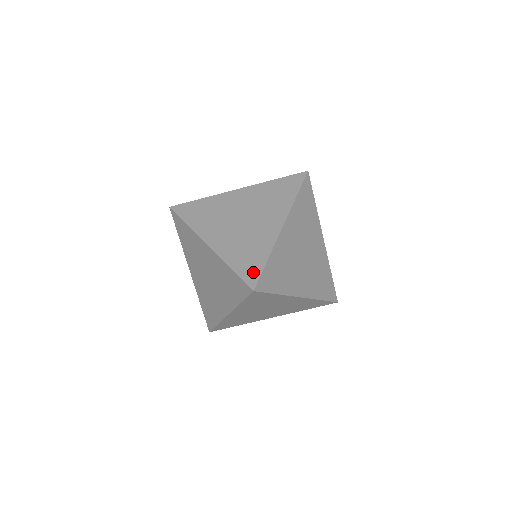
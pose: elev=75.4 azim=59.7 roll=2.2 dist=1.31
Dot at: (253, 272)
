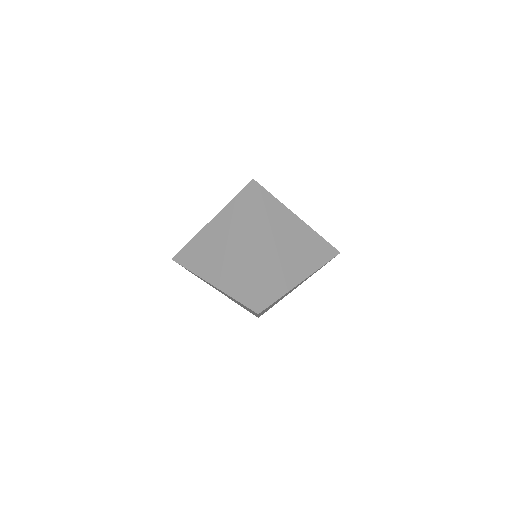
Dot at: (251, 298)
